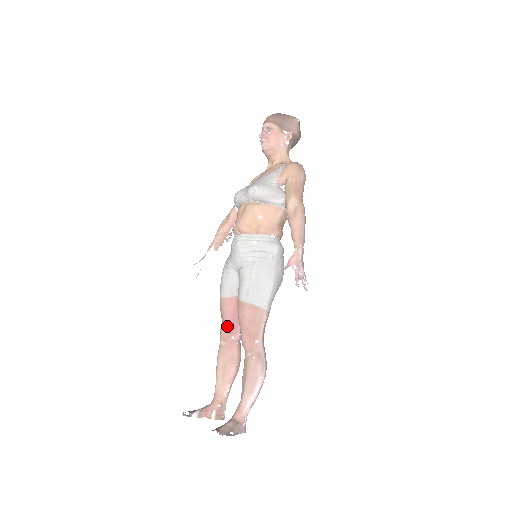
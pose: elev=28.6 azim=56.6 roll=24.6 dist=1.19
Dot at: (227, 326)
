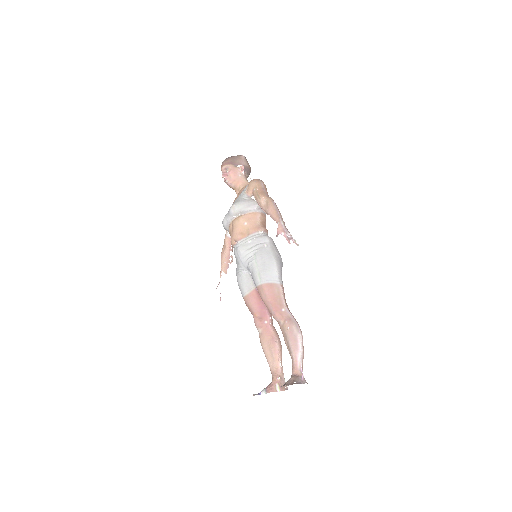
Dot at: (257, 315)
